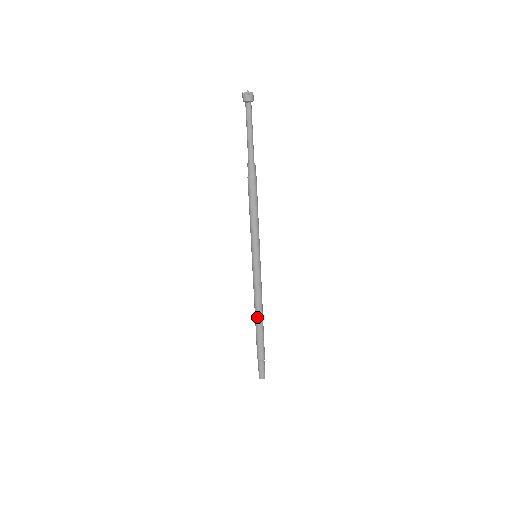
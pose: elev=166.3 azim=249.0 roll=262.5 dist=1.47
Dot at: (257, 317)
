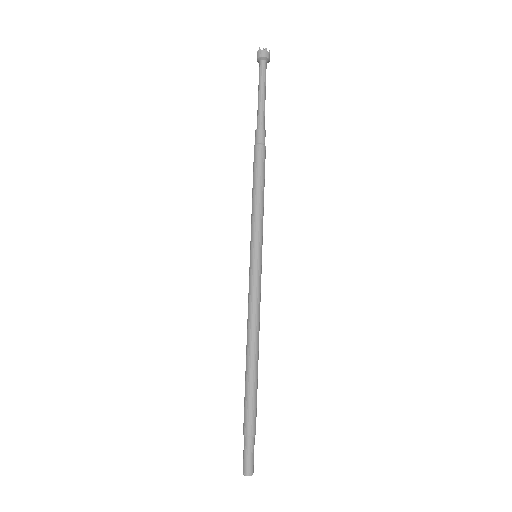
Dot at: (254, 354)
